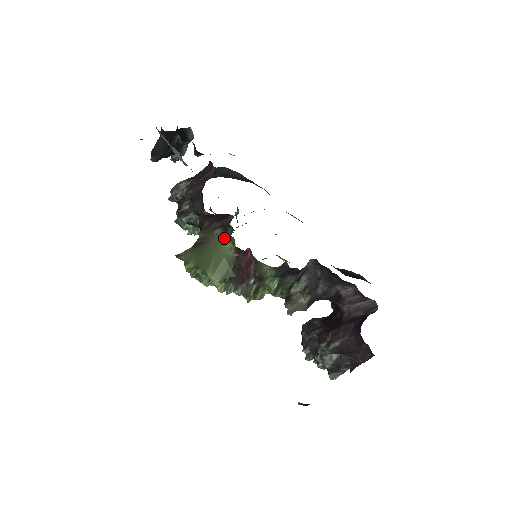
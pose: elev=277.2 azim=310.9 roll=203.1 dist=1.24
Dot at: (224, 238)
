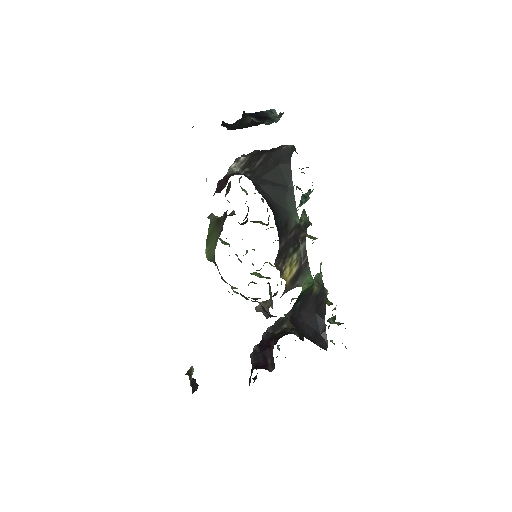
Dot at: occluded
